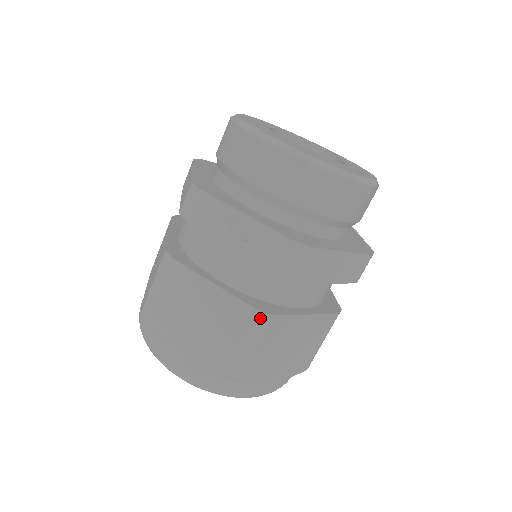
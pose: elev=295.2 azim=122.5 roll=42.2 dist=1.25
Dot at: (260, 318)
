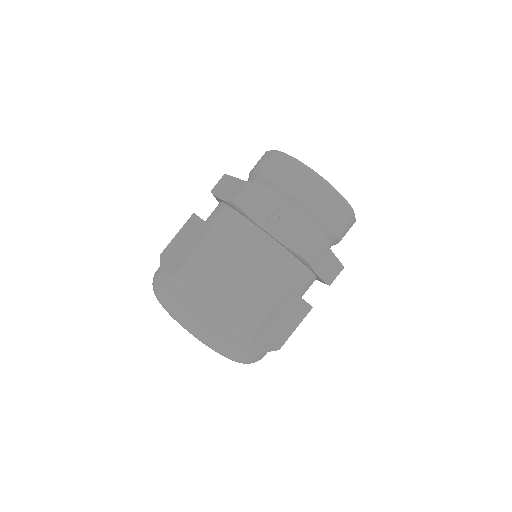
Dot at: (280, 288)
